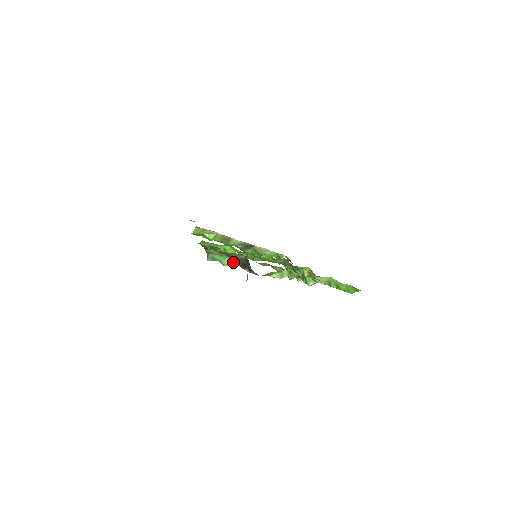
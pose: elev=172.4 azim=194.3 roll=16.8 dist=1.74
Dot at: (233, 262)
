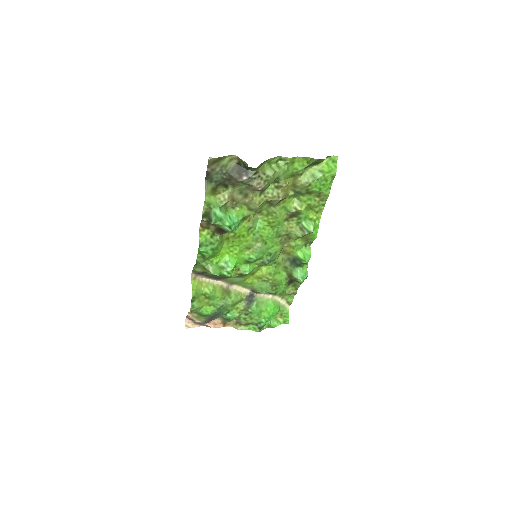
Dot at: (235, 221)
